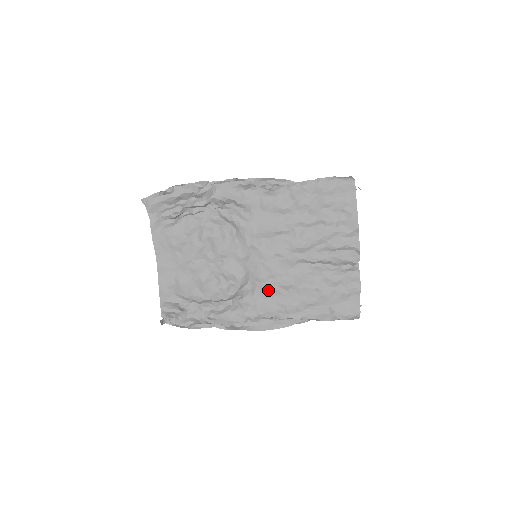
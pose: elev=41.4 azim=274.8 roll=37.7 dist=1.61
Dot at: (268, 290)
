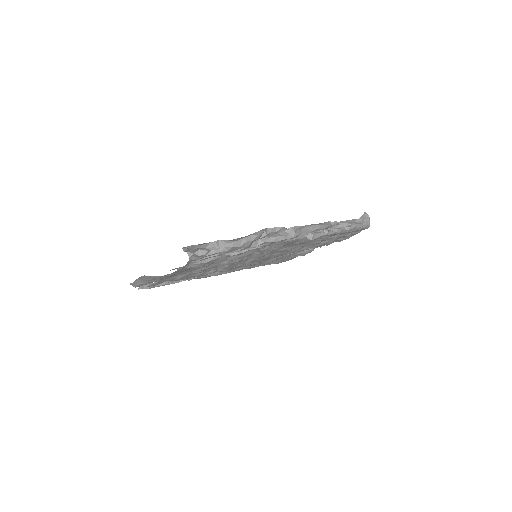
Dot at: occluded
